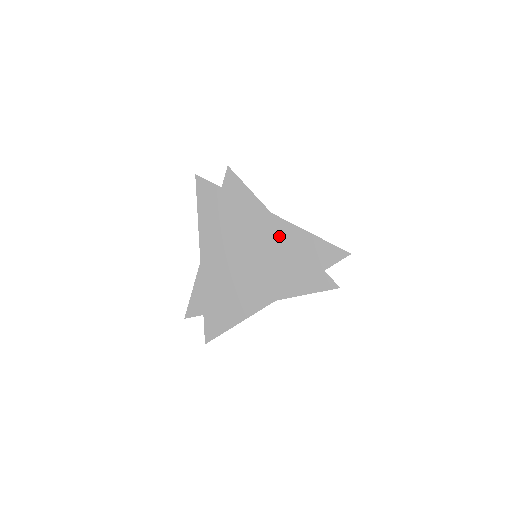
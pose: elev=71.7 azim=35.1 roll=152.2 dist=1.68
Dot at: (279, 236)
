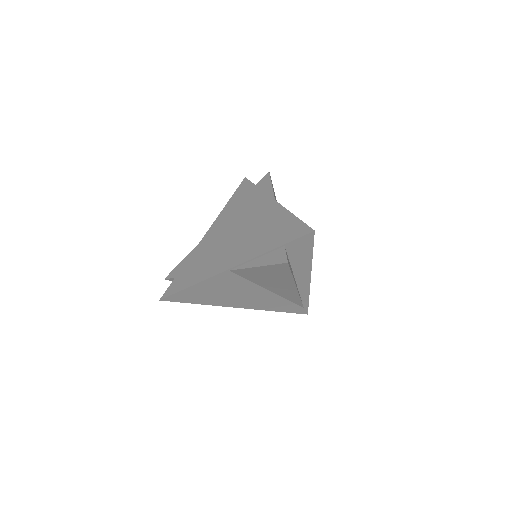
Dot at: (268, 216)
